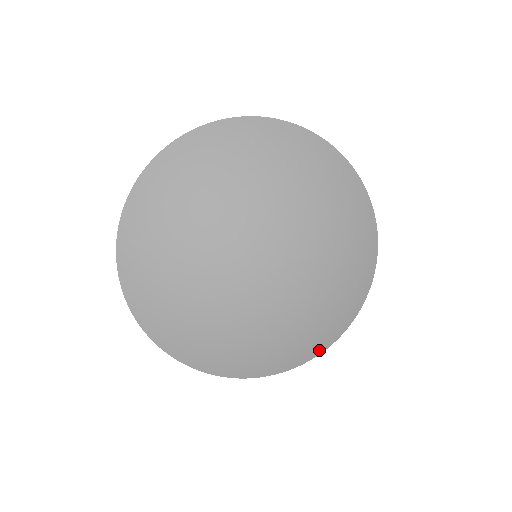
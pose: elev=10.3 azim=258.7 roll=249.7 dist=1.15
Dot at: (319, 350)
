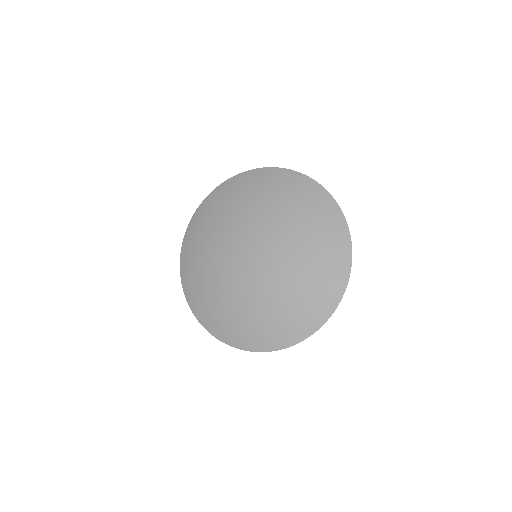
Dot at: (307, 333)
